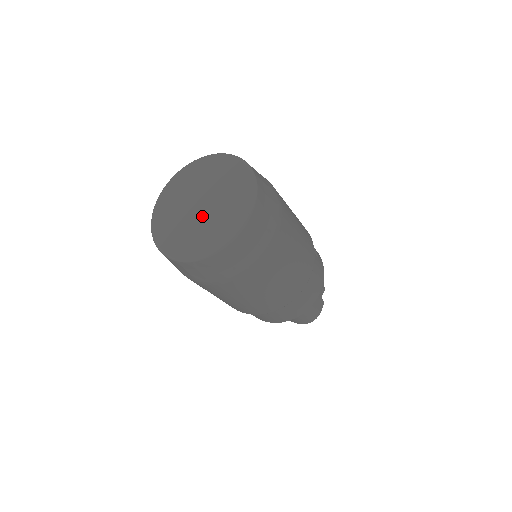
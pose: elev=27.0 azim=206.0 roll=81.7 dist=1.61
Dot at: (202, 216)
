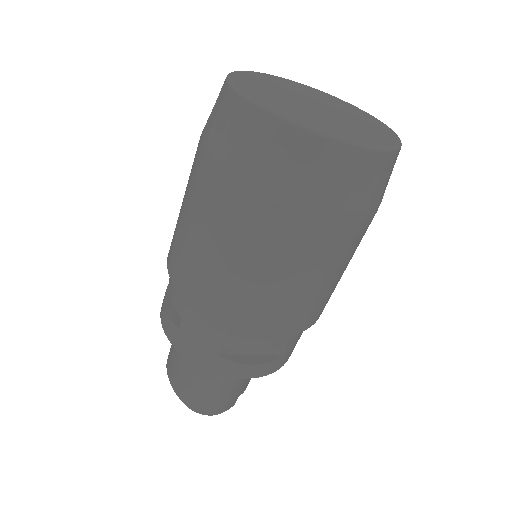
Dot at: (316, 110)
